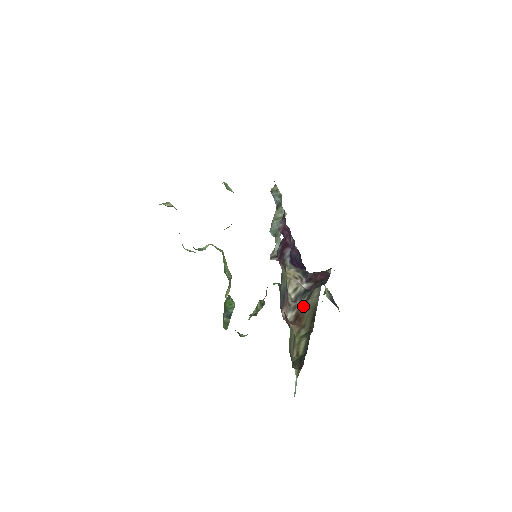
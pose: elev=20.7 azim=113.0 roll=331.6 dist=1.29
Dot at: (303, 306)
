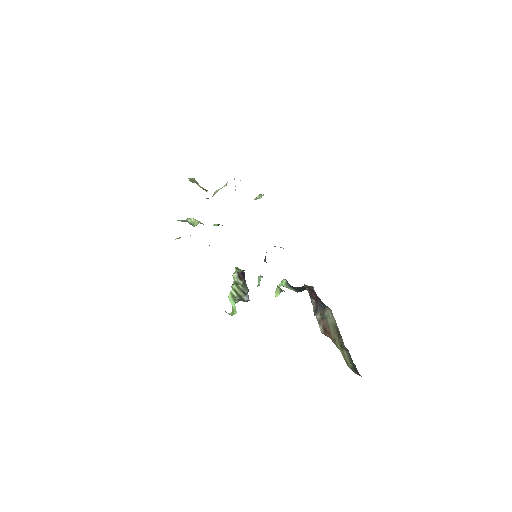
Dot at: (326, 323)
